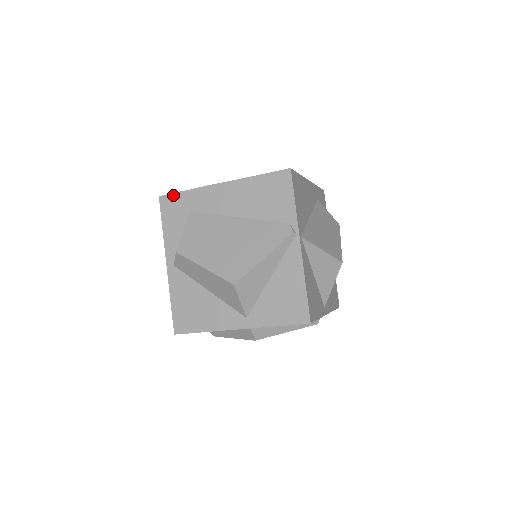
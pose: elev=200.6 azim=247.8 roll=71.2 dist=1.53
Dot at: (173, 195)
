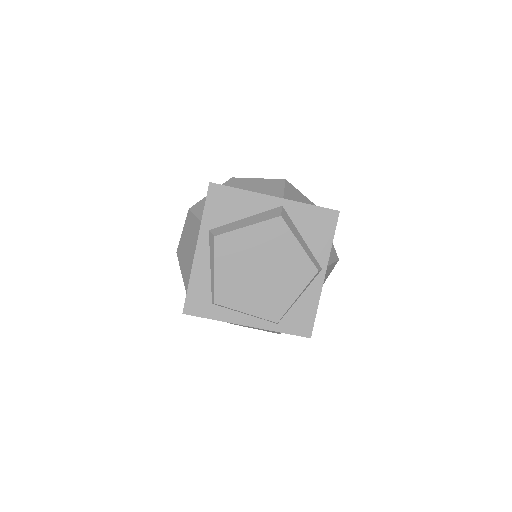
Dot at: occluded
